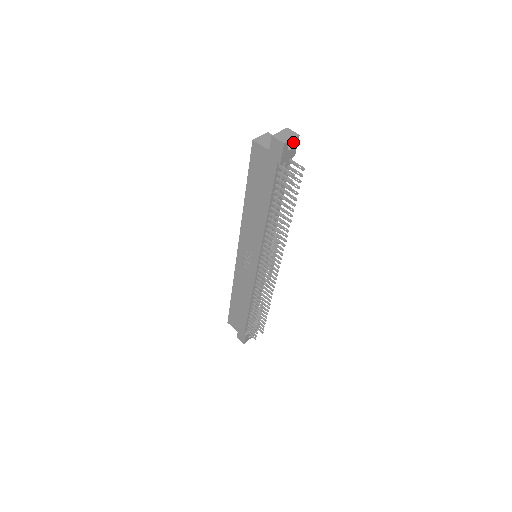
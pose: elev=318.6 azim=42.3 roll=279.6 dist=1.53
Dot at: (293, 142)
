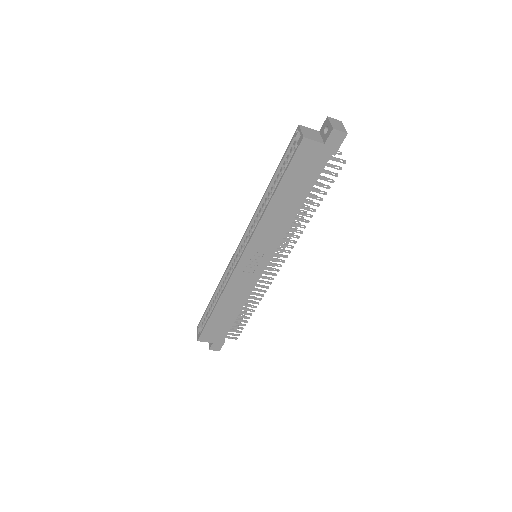
Dot at: occluded
